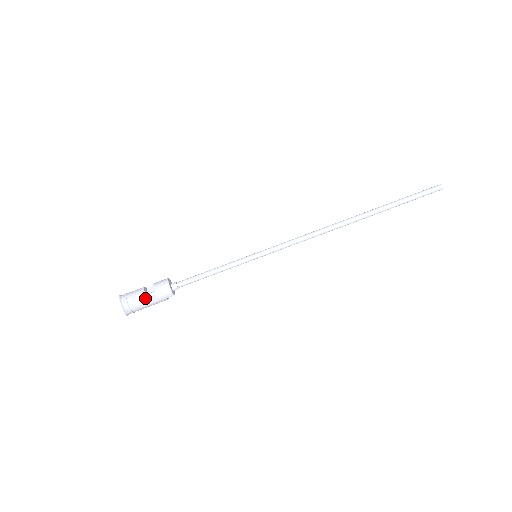
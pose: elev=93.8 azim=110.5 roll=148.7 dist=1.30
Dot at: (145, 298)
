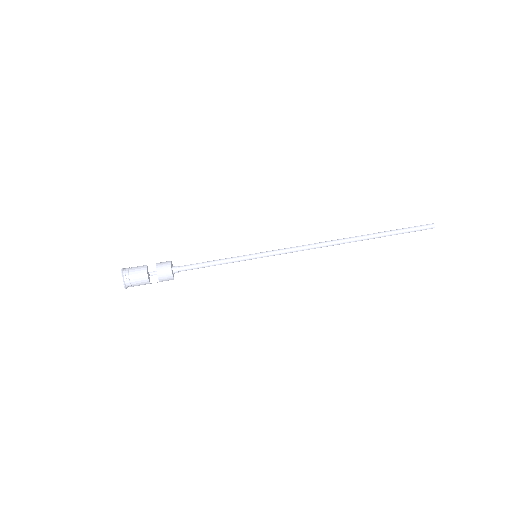
Dot at: (147, 280)
